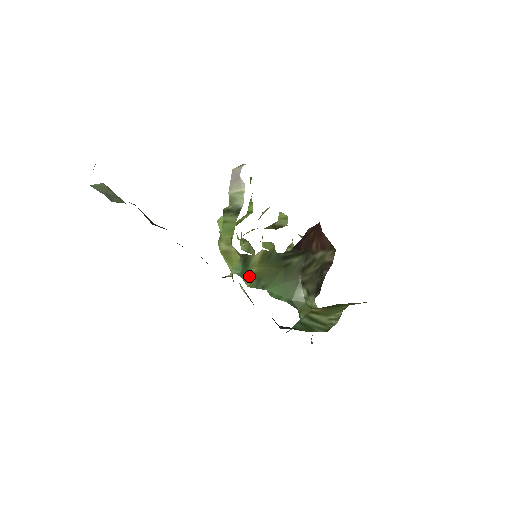
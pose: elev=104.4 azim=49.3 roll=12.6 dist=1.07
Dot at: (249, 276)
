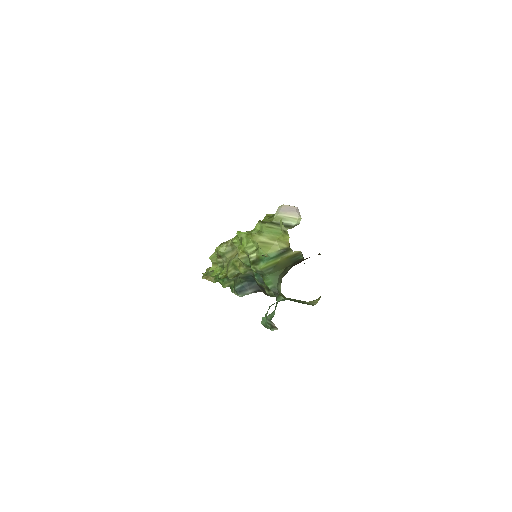
Dot at: (271, 262)
